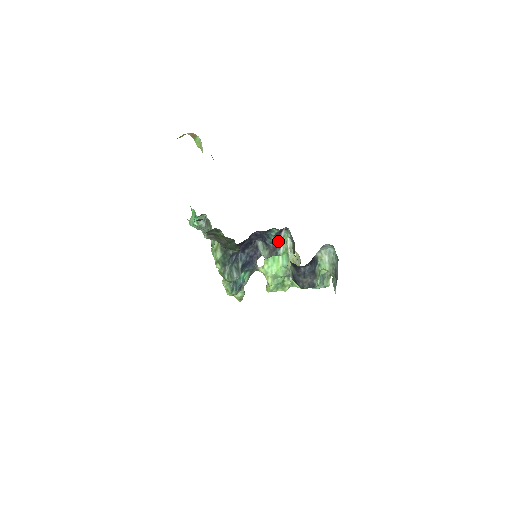
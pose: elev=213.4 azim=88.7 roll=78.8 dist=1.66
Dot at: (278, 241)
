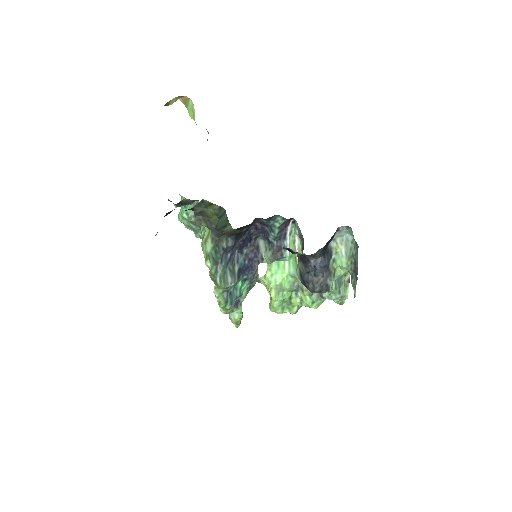
Dot at: (283, 238)
